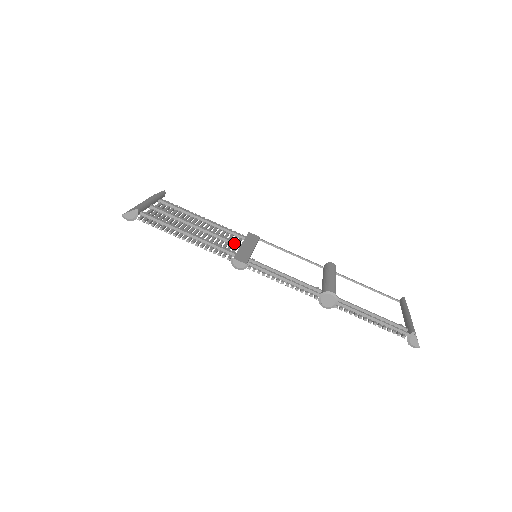
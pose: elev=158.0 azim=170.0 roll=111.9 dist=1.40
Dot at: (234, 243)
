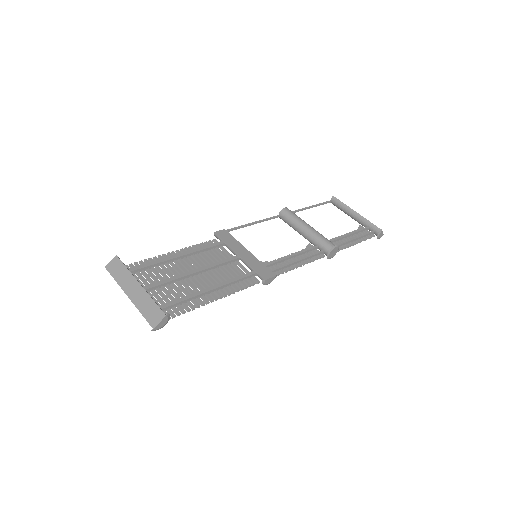
Dot at: (234, 260)
